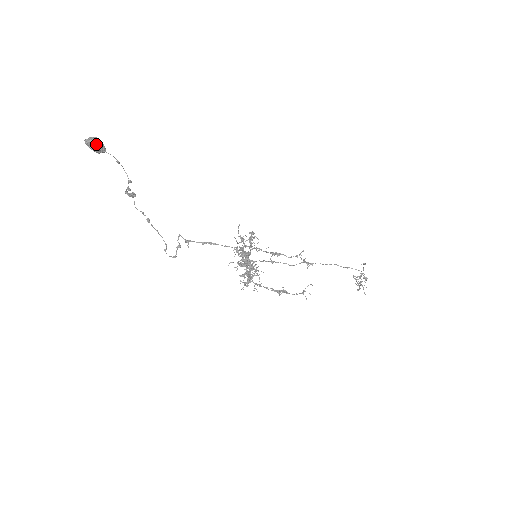
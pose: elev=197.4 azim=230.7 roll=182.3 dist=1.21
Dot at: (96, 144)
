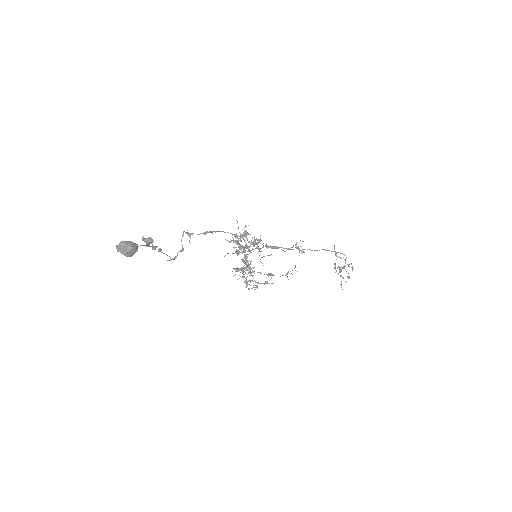
Dot at: (130, 254)
